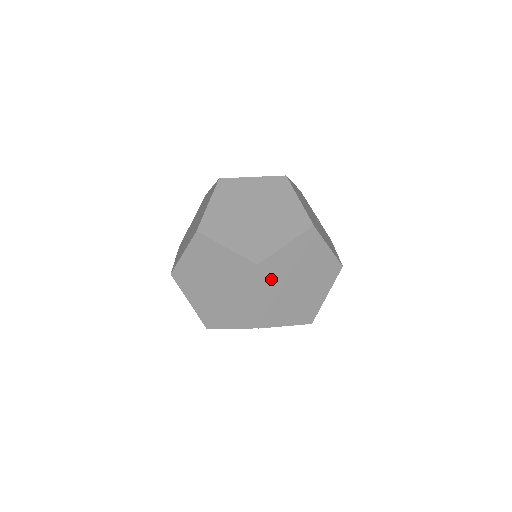
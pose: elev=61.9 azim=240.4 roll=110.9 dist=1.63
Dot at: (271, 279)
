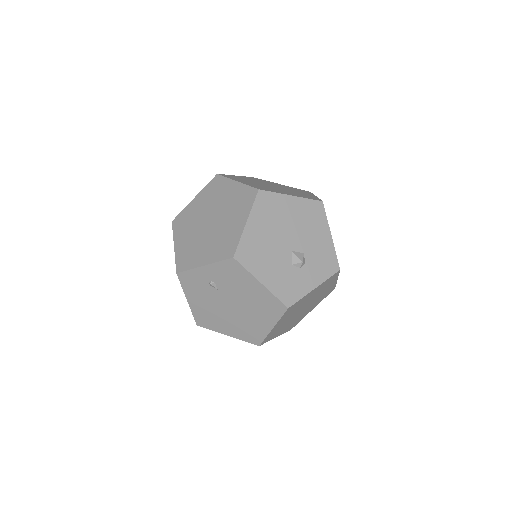
Dot at: occluded
